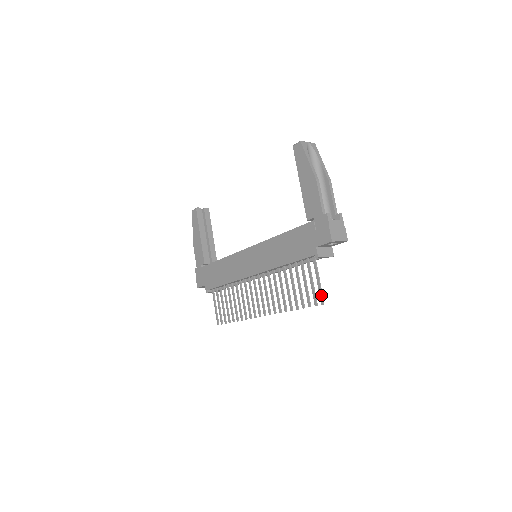
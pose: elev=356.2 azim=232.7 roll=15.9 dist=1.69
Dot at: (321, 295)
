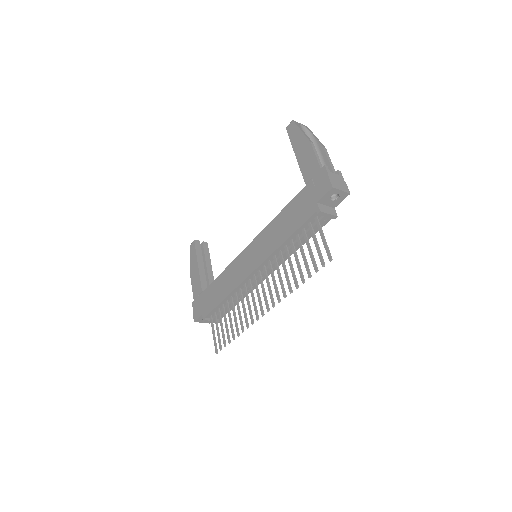
Dot at: (328, 251)
